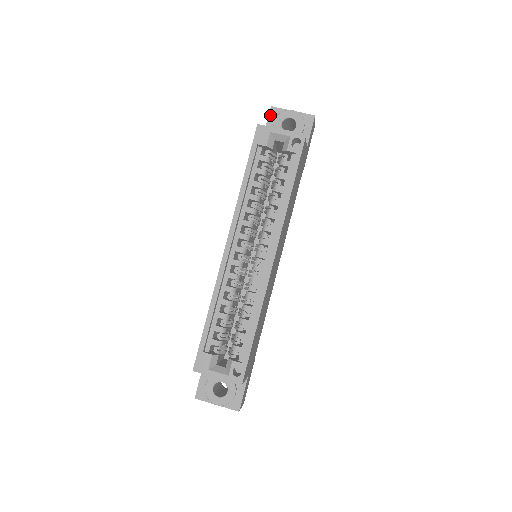
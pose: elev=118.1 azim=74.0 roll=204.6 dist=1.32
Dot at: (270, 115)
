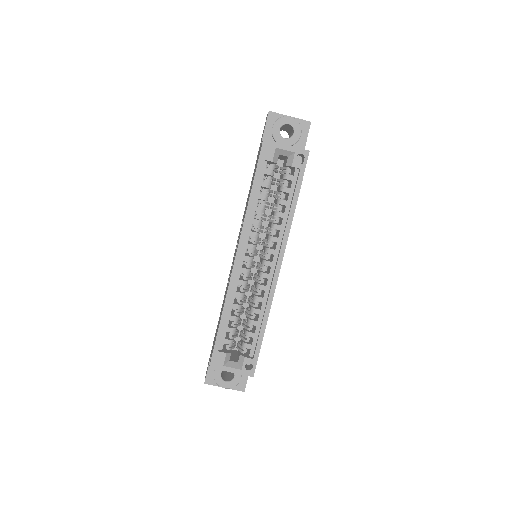
Dot at: (268, 120)
